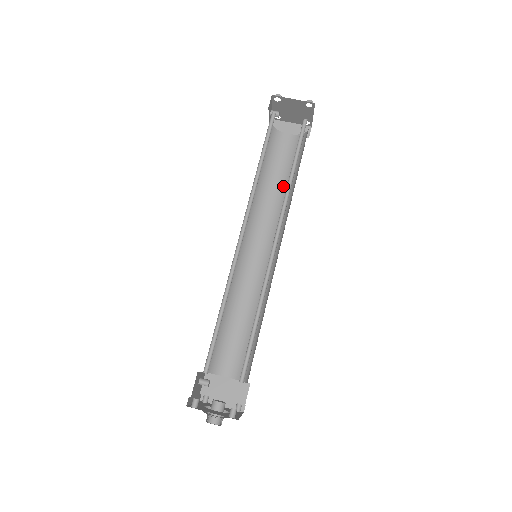
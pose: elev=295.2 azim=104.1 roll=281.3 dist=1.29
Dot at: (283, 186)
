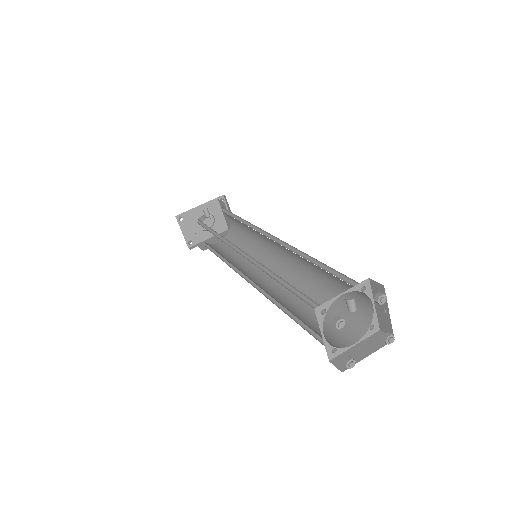
Dot at: (323, 285)
